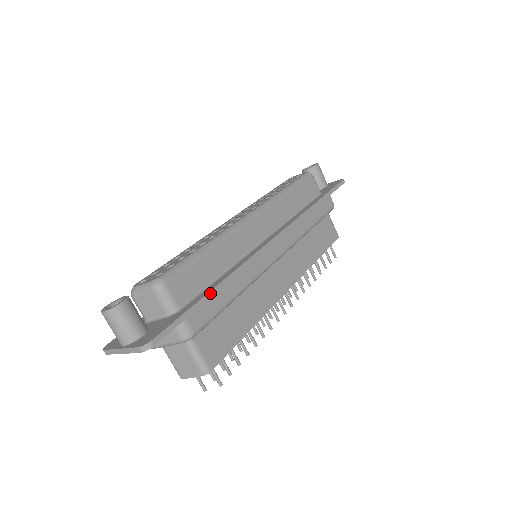
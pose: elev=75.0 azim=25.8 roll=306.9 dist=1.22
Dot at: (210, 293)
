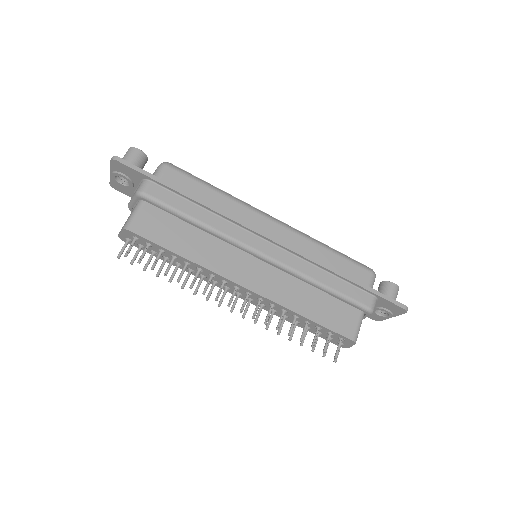
Dot at: (181, 190)
